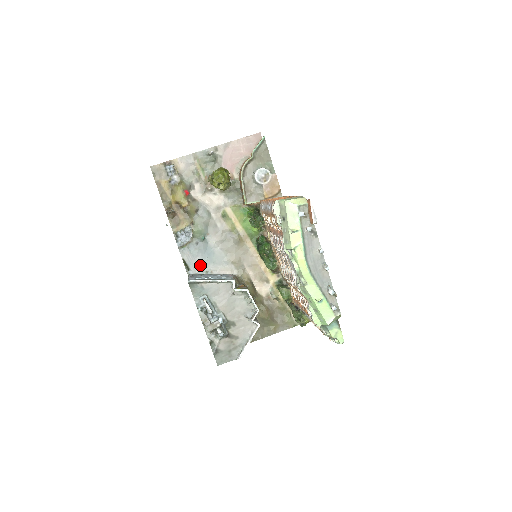
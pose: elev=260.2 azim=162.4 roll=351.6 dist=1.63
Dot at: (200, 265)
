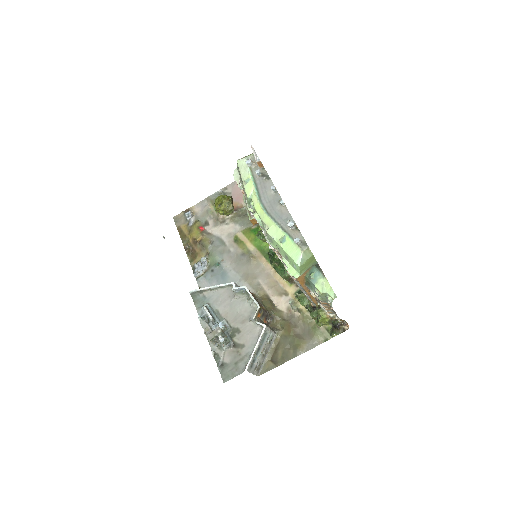
Dot at: occluded
